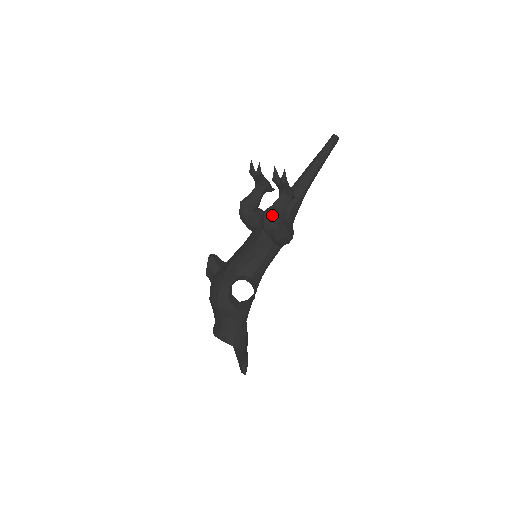
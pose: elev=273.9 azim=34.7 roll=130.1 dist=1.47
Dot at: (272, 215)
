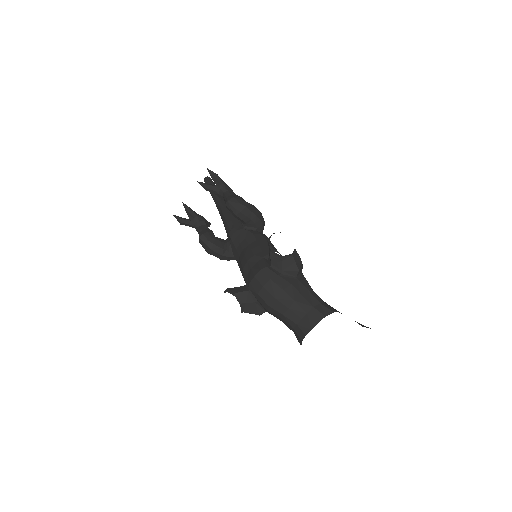
Dot at: (234, 198)
